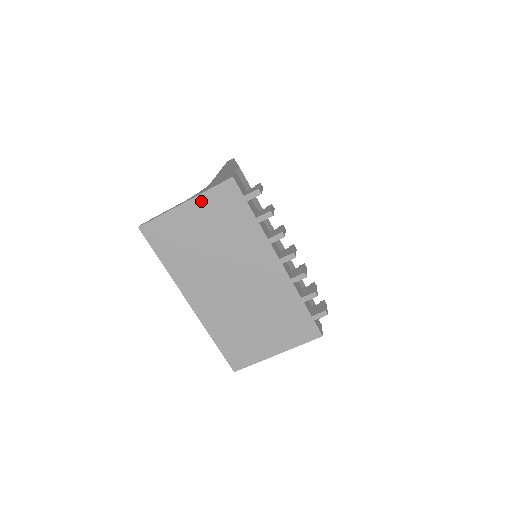
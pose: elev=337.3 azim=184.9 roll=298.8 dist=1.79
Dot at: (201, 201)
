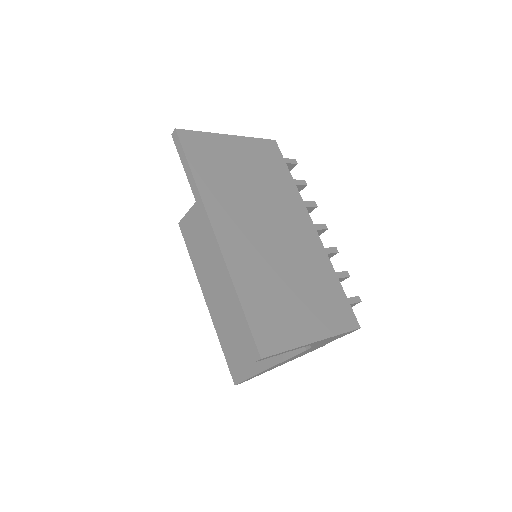
Dot at: (246, 142)
